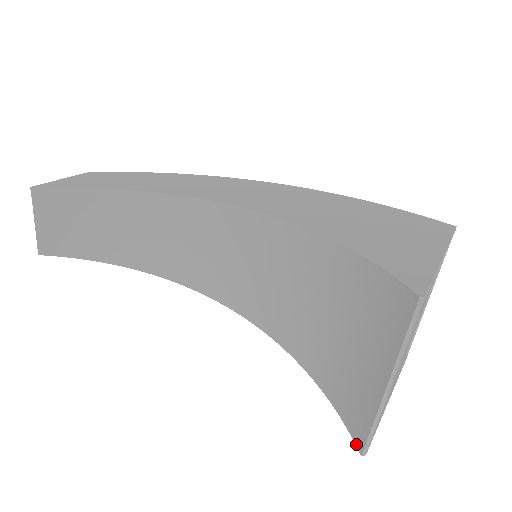
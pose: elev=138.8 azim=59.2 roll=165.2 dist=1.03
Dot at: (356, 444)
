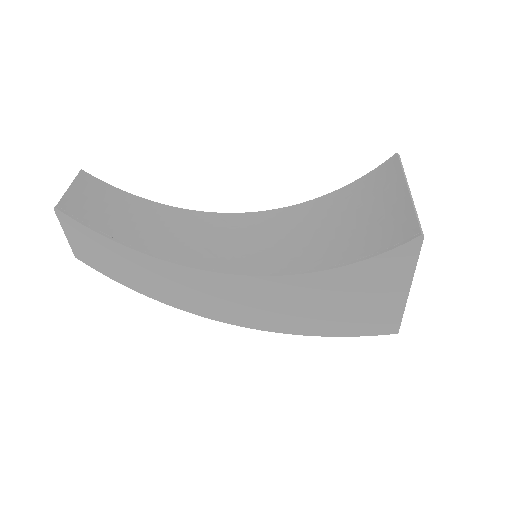
Dot at: (412, 238)
